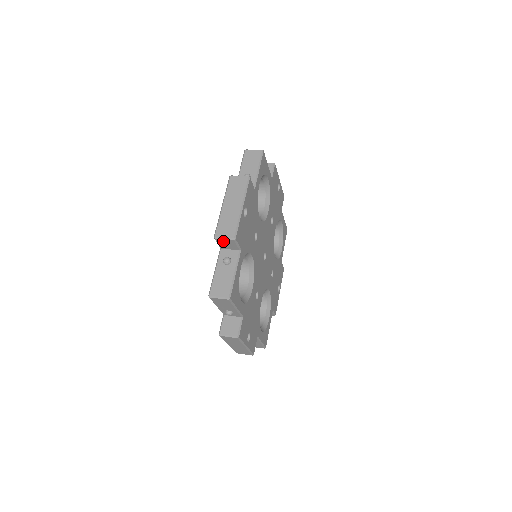
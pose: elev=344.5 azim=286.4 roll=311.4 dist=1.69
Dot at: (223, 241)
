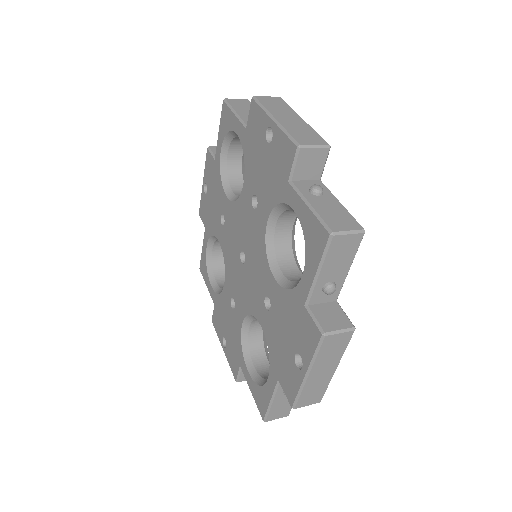
Dot at: (309, 155)
